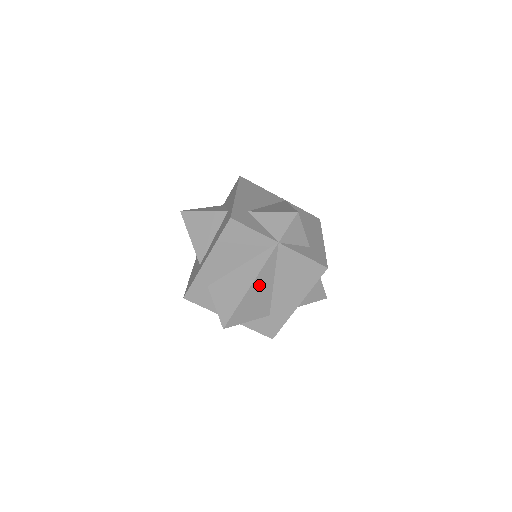
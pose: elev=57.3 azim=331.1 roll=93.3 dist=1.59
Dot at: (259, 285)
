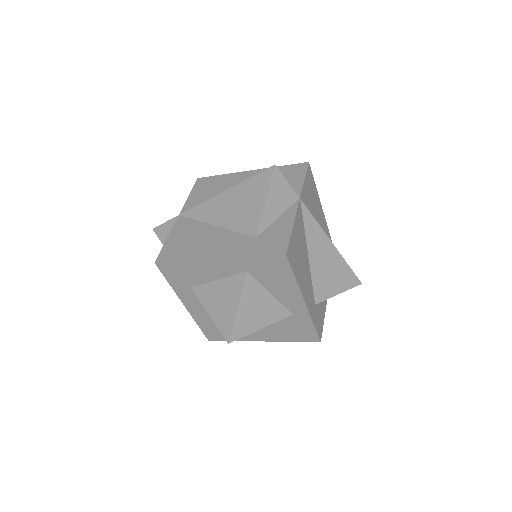
Dot at: occluded
